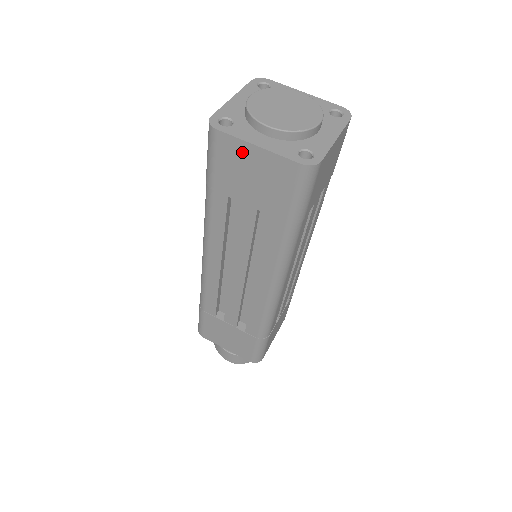
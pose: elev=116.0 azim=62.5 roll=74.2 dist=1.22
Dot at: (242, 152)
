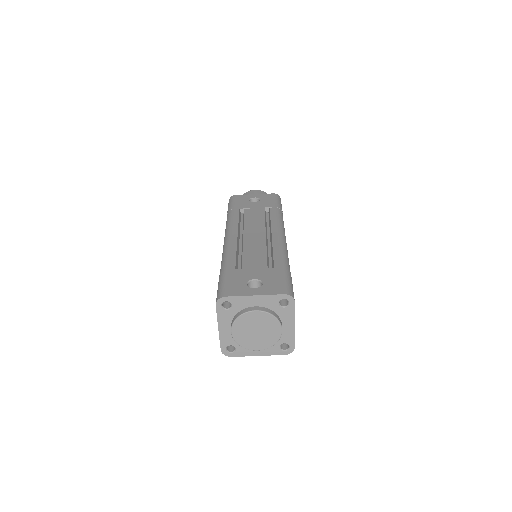
Dot at: occluded
